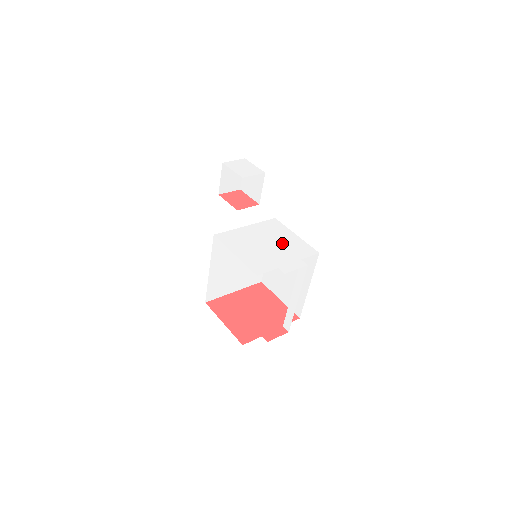
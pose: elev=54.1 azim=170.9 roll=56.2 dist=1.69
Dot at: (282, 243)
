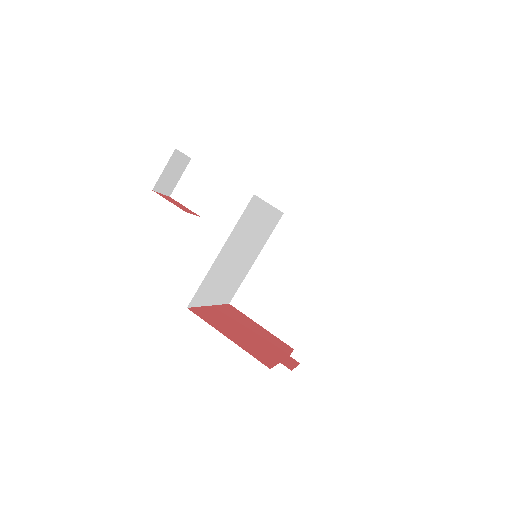
Dot at: occluded
